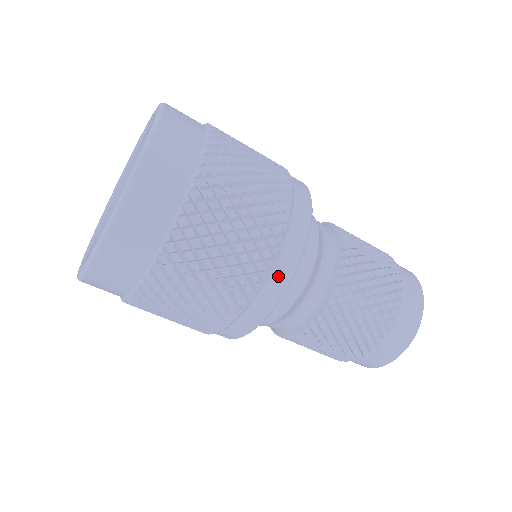
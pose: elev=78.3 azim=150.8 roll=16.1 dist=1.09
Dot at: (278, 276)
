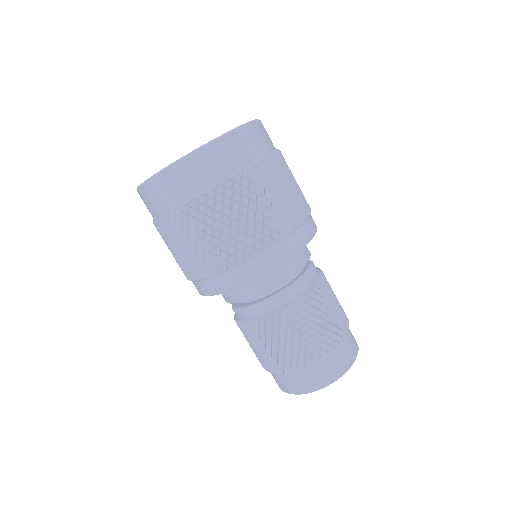
Dot at: (247, 269)
